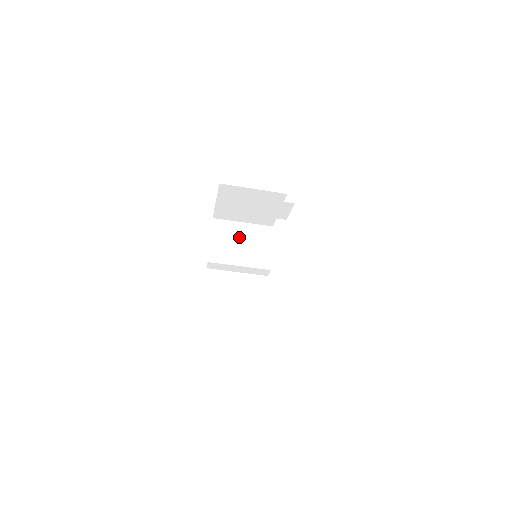
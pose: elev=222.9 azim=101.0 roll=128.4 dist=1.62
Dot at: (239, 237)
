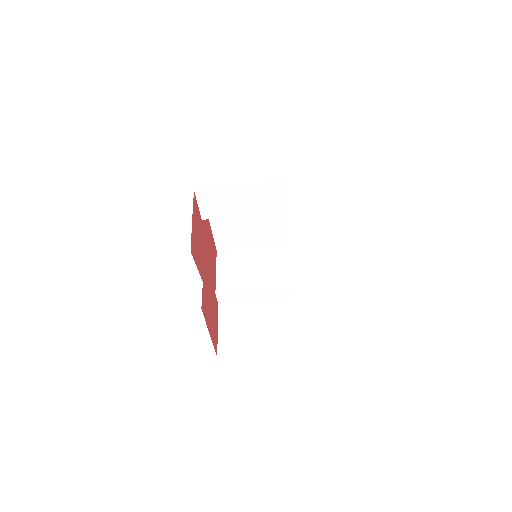
Dot at: (249, 262)
